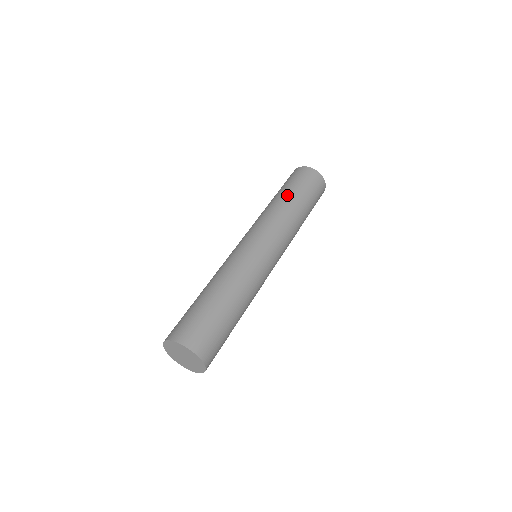
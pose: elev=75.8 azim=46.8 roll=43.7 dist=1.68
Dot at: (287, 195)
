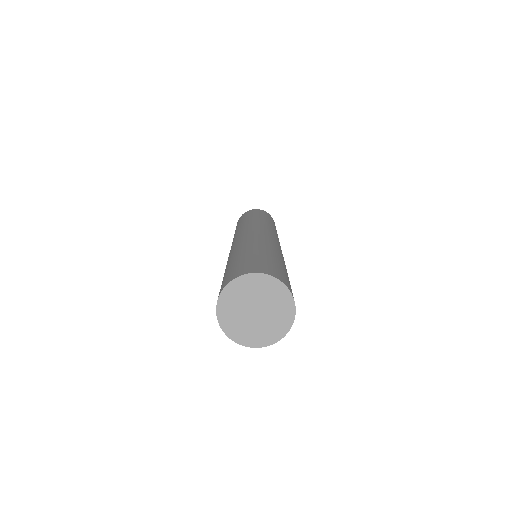
Dot at: (241, 222)
